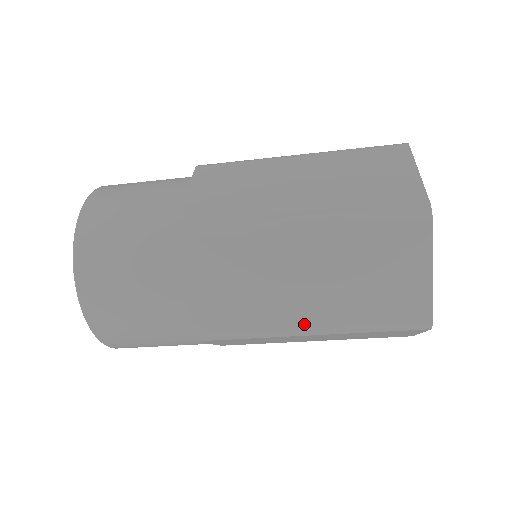
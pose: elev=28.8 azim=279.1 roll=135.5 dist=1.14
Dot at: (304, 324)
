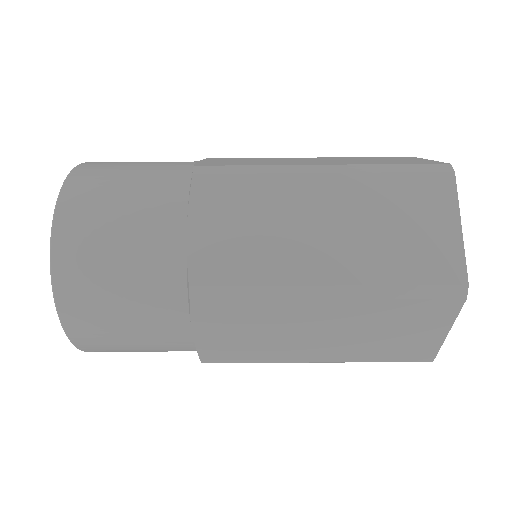
Dot at: (321, 280)
